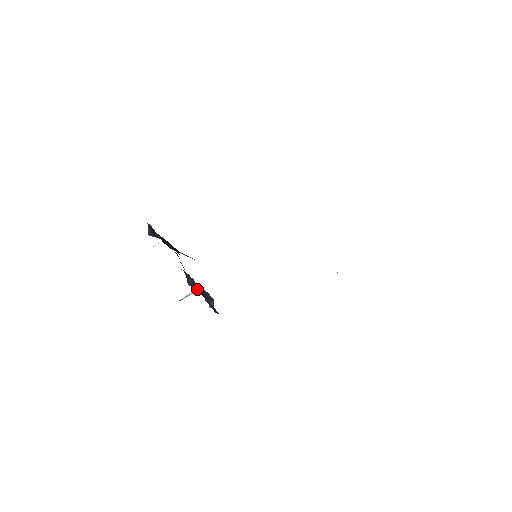
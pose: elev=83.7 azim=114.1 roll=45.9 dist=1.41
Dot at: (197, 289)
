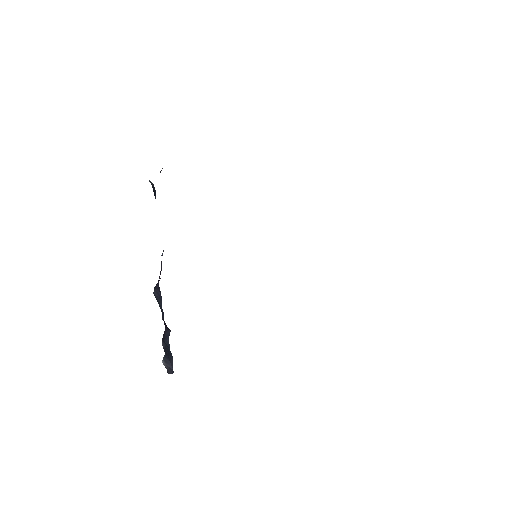
Dot at: occluded
